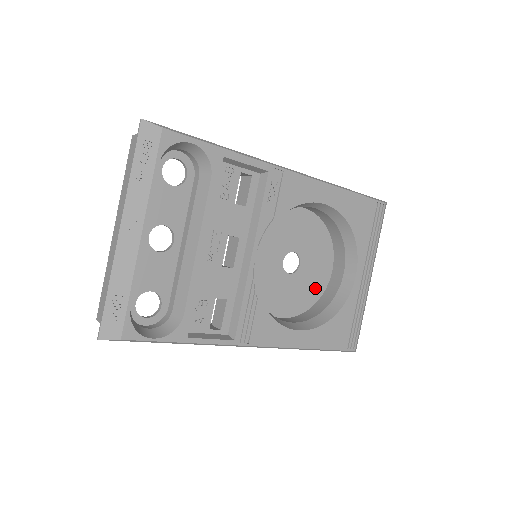
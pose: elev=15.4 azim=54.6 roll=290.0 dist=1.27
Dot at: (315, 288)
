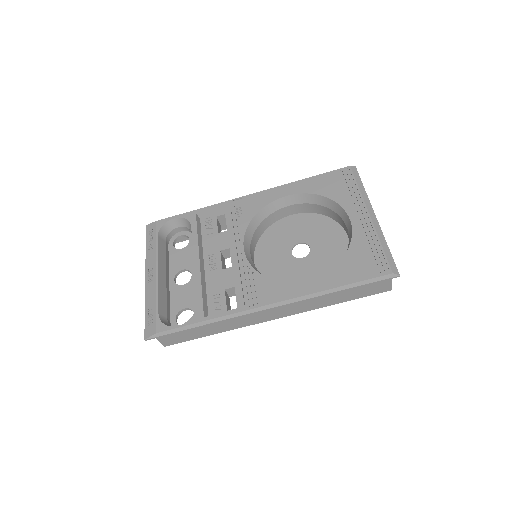
Dot at: (337, 257)
